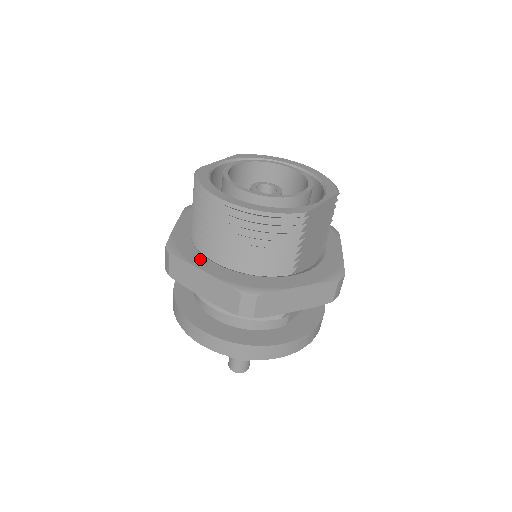
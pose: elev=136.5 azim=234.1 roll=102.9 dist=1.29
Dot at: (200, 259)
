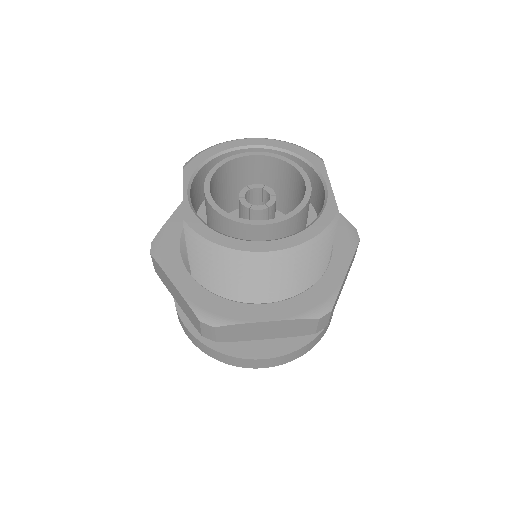
Dot at: (248, 310)
